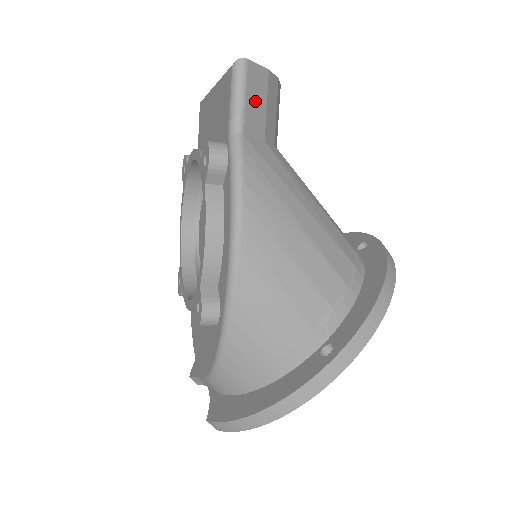
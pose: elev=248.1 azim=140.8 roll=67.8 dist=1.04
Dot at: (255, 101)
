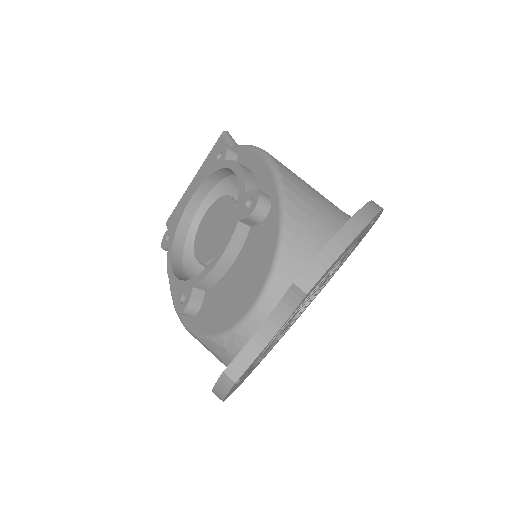
Dot at: occluded
